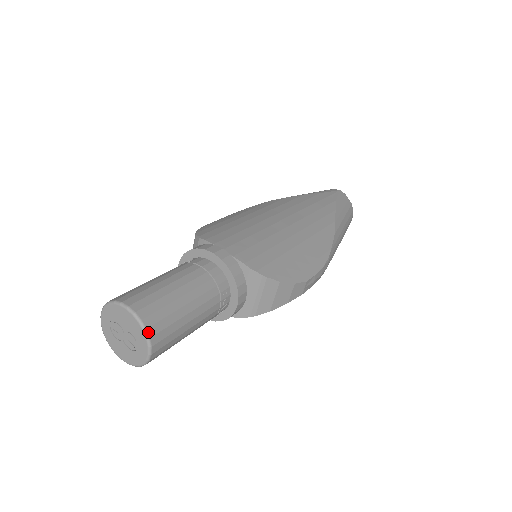
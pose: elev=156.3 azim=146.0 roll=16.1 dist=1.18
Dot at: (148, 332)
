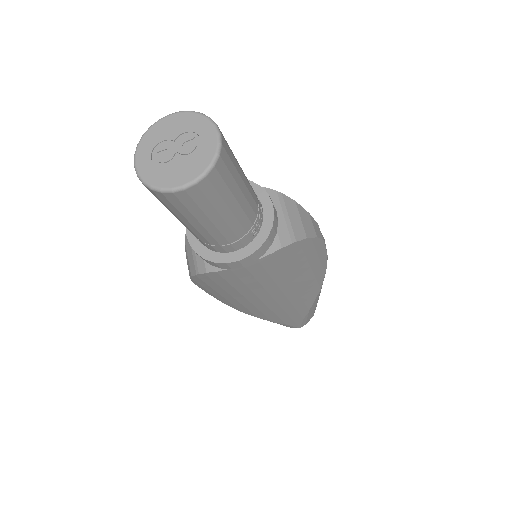
Dot at: (205, 116)
